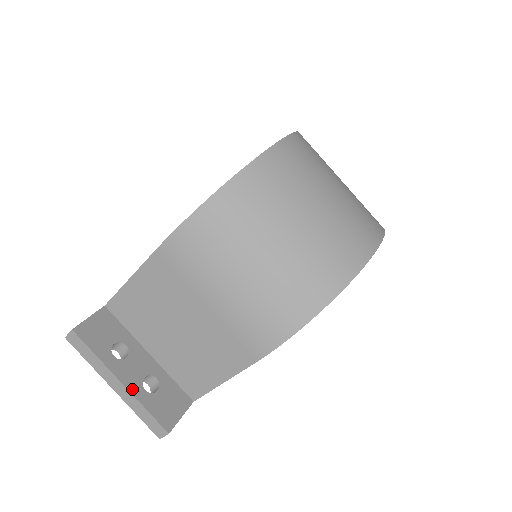
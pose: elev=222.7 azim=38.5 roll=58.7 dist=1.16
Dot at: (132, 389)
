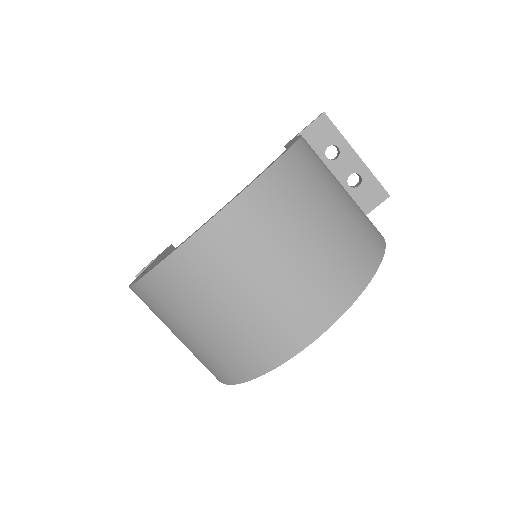
Dot at: occluded
